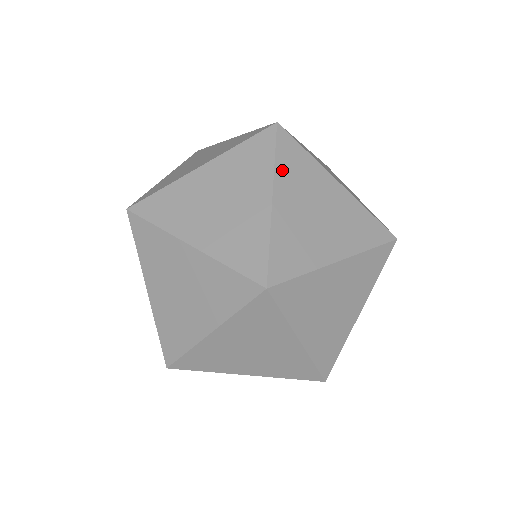
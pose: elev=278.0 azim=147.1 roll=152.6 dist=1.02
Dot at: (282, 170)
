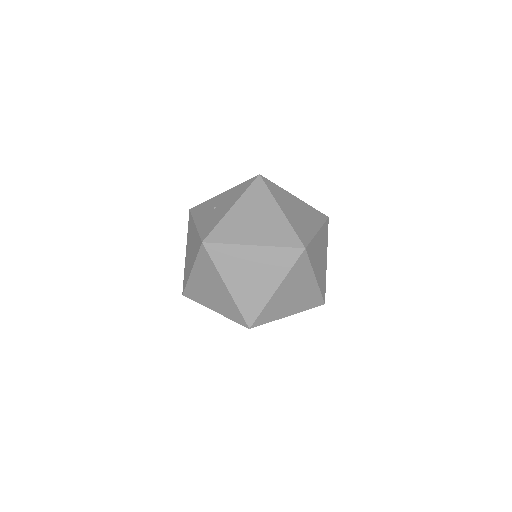
Dot at: (221, 267)
